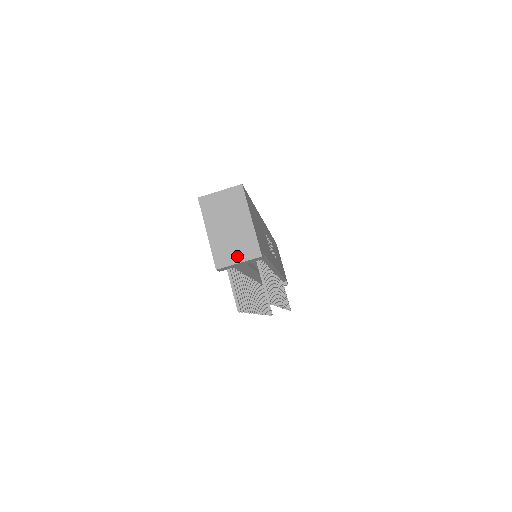
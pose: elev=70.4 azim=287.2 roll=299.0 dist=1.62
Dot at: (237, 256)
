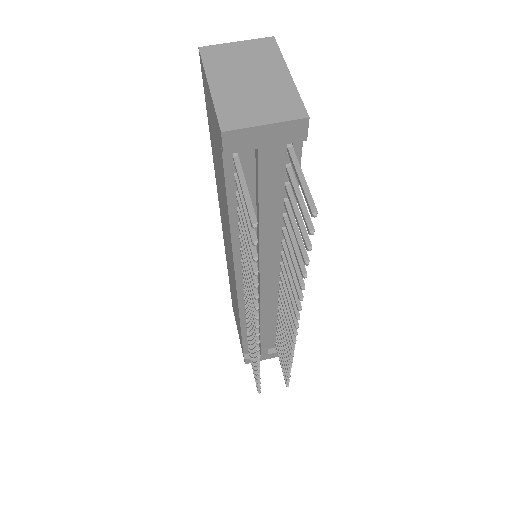
Dot at: (262, 115)
